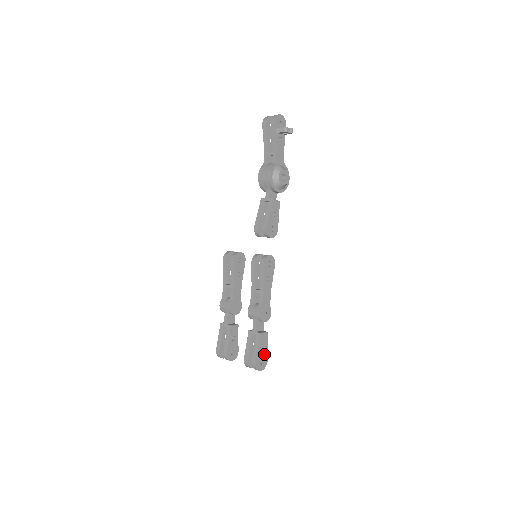
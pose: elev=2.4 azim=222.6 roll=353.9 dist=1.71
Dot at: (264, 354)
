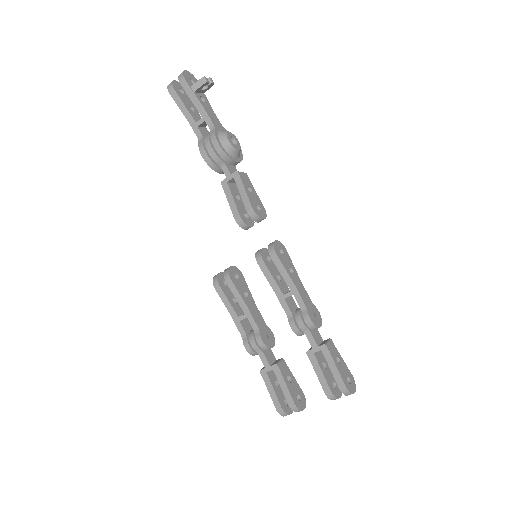
Dot at: (344, 369)
